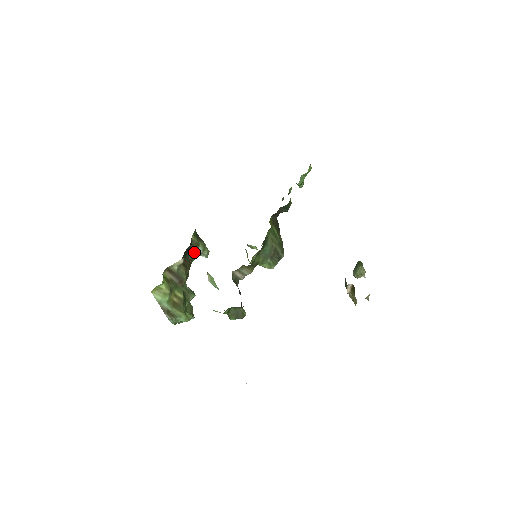
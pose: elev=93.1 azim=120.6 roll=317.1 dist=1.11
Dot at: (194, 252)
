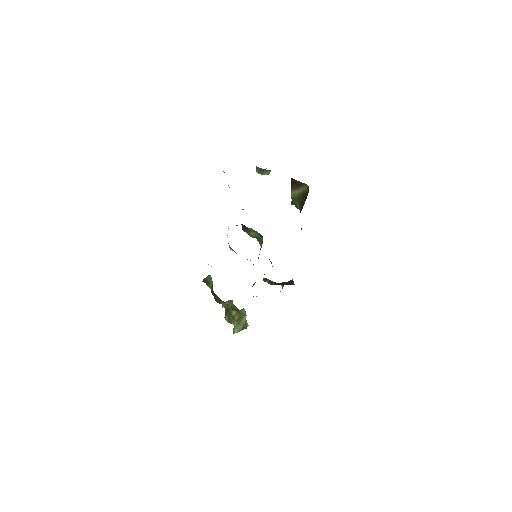
Dot at: occluded
